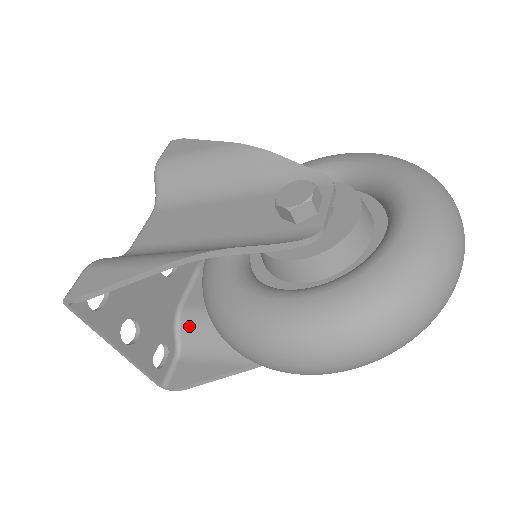
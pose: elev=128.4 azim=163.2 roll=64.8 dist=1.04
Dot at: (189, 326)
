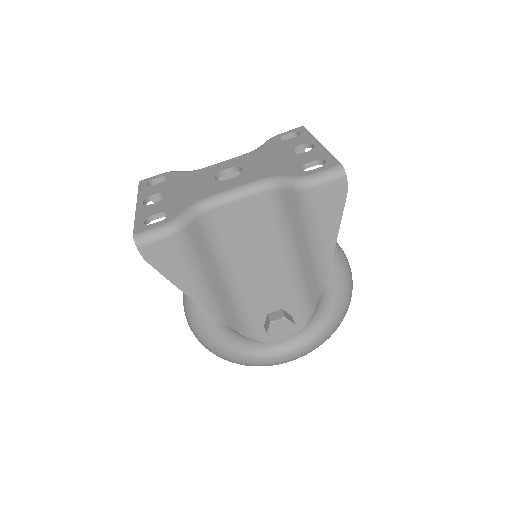
Dot at: occluded
